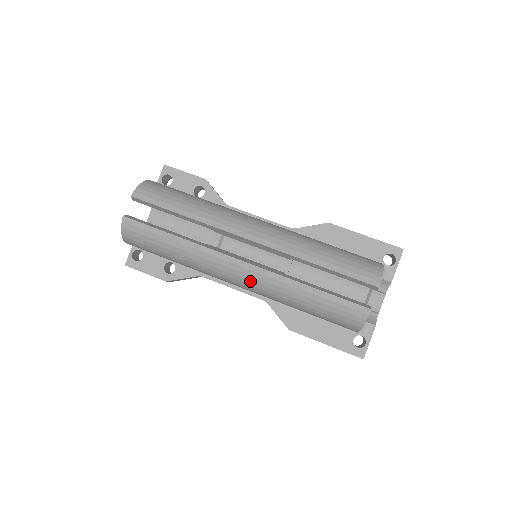
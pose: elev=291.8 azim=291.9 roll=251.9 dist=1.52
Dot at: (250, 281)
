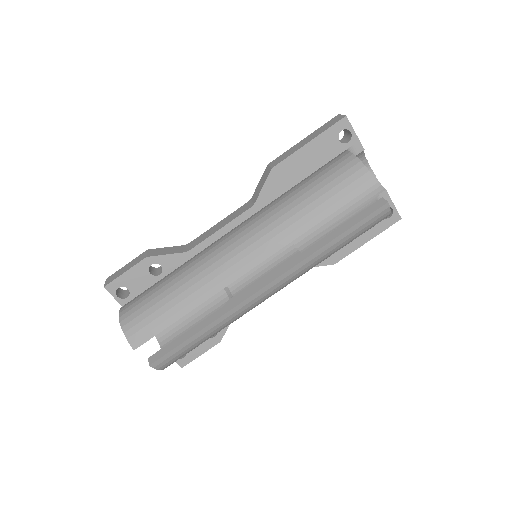
Dot at: (285, 285)
